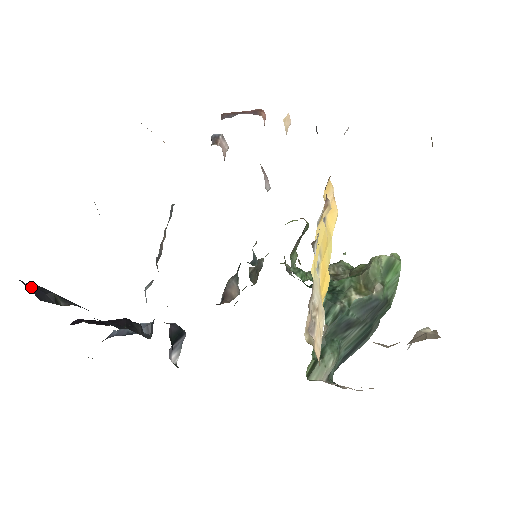
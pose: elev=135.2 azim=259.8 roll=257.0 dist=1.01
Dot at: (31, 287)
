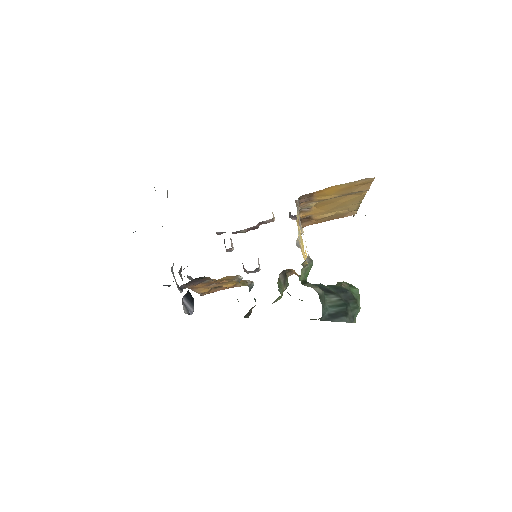
Dot at: occluded
